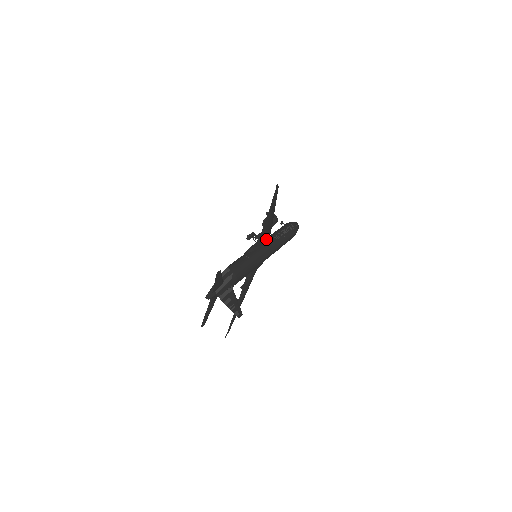
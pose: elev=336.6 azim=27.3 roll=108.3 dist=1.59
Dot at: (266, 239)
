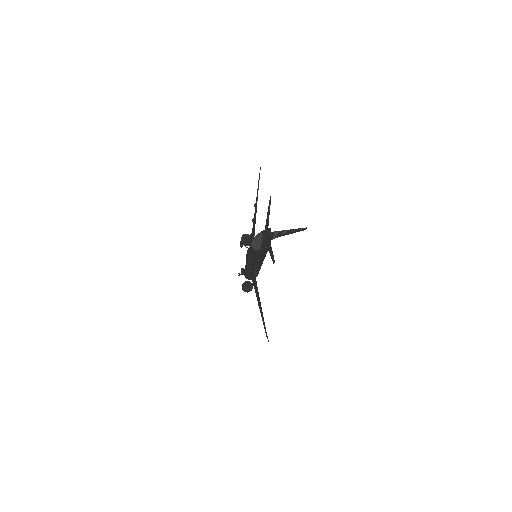
Dot at: occluded
